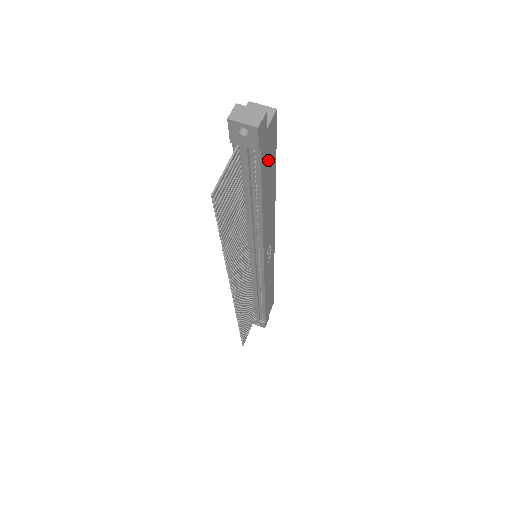
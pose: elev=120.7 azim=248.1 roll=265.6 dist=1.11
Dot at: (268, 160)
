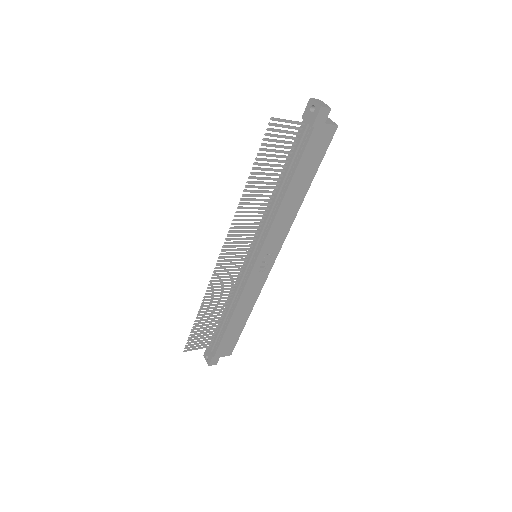
Dot at: (313, 154)
